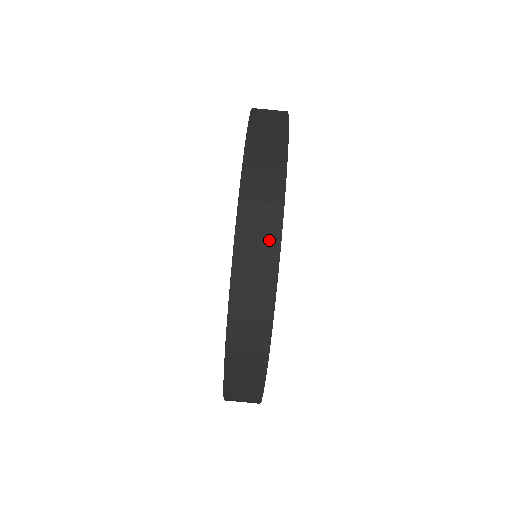
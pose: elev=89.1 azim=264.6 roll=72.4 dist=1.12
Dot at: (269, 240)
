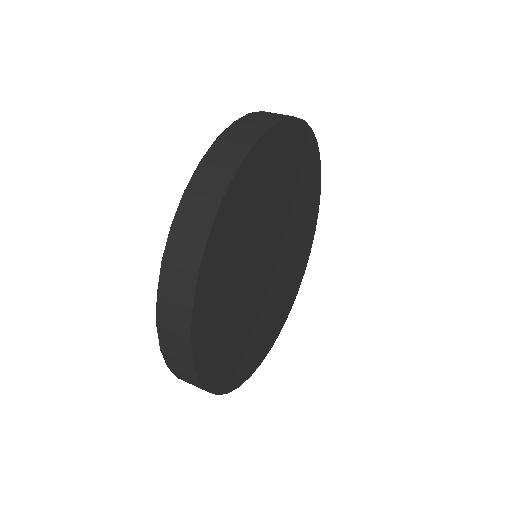
Dot at: (228, 166)
